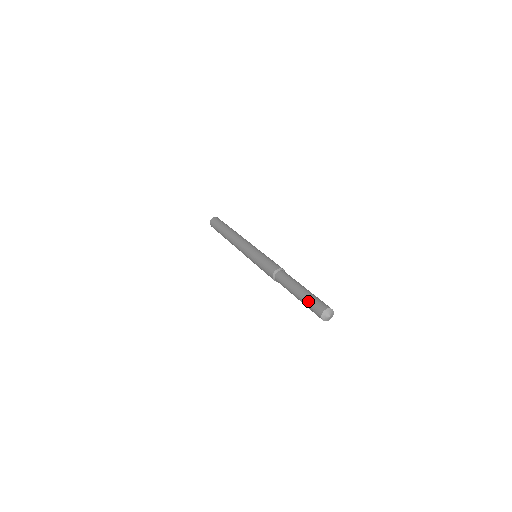
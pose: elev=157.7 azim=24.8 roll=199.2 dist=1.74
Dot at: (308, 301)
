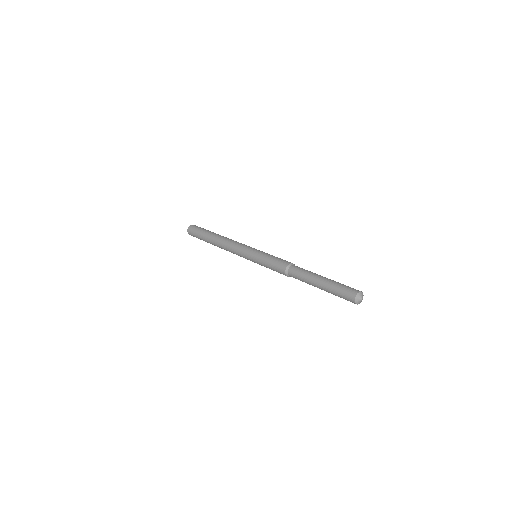
Dot at: (335, 290)
